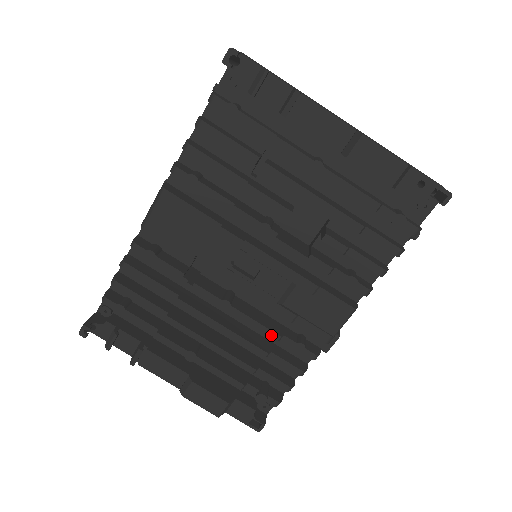
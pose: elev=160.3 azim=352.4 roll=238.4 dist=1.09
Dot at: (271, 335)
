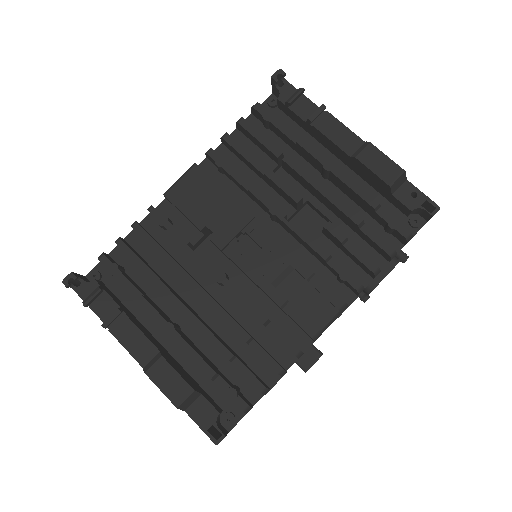
Dot at: (258, 316)
